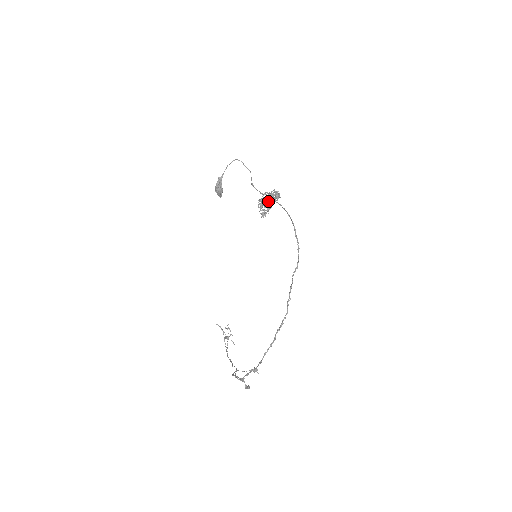
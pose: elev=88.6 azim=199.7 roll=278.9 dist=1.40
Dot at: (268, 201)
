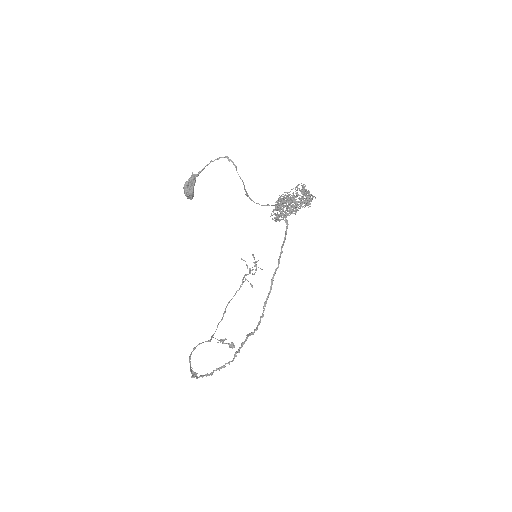
Dot at: occluded
